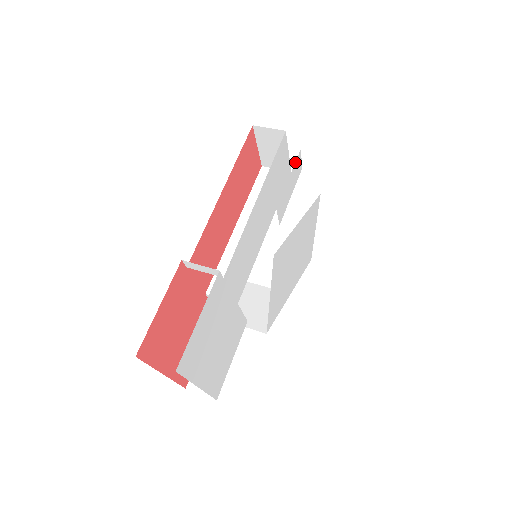
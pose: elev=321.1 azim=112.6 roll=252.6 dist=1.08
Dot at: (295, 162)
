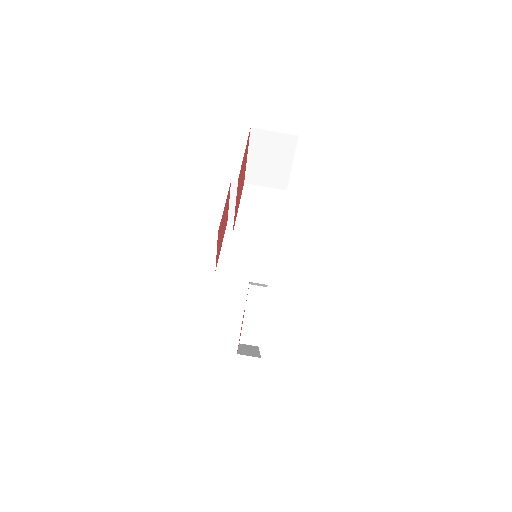
Dot at: occluded
